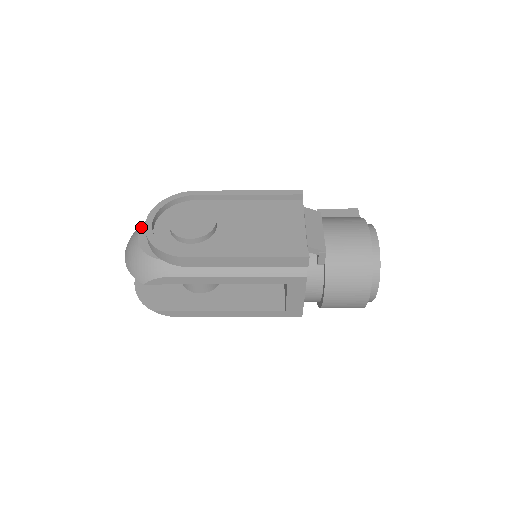
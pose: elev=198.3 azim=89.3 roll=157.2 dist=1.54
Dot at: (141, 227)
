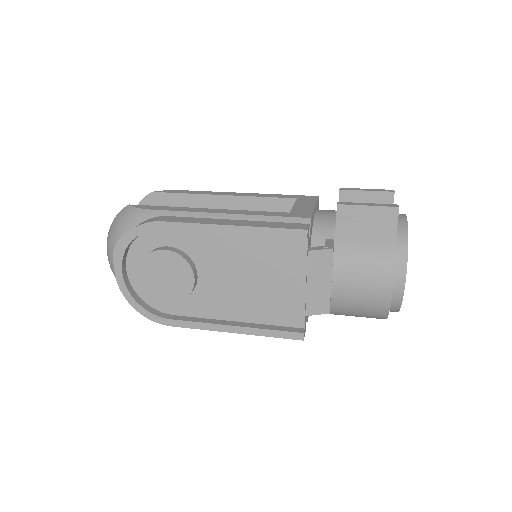
Dot at: (113, 253)
